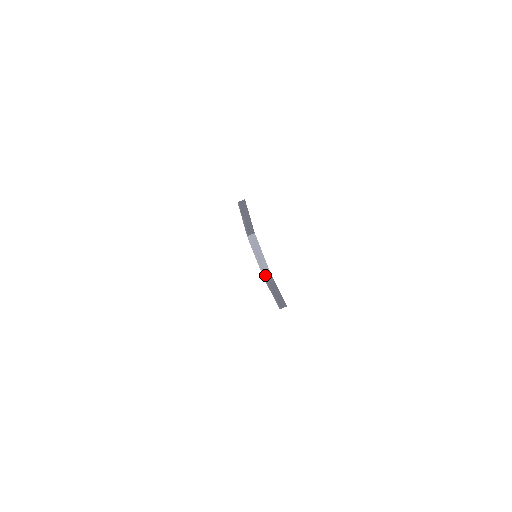
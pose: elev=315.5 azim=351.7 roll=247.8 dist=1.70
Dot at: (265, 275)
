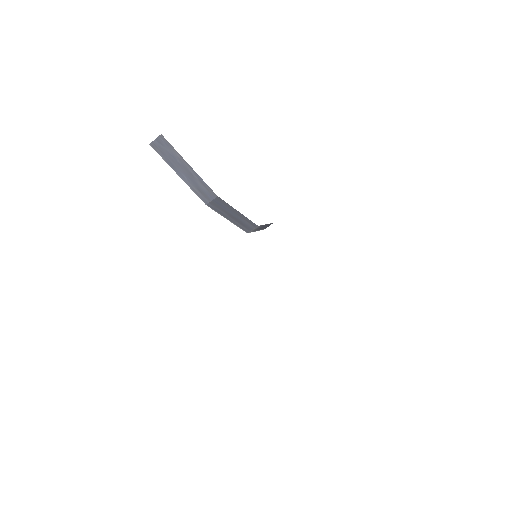
Dot at: (249, 230)
